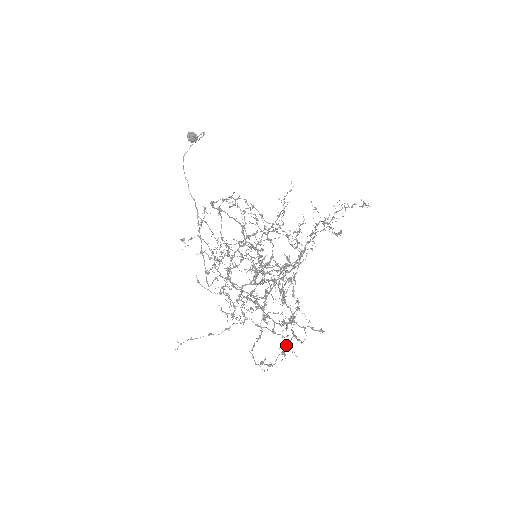
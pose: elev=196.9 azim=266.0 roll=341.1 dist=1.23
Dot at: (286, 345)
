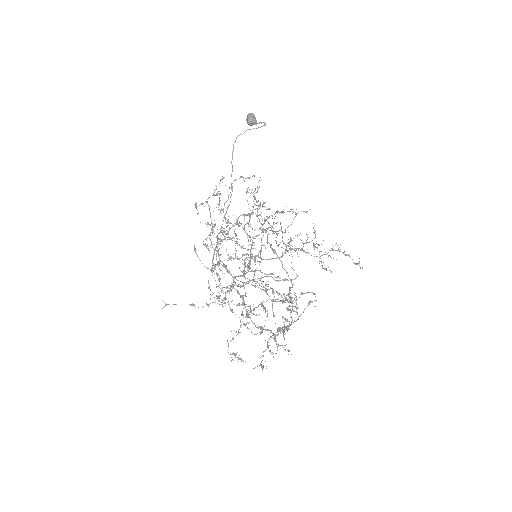
Dot at: (262, 355)
